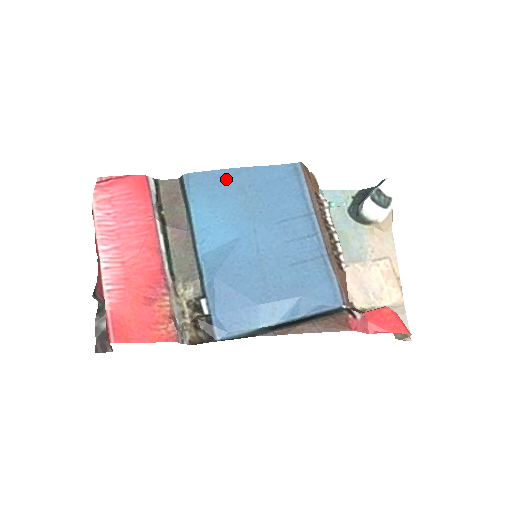
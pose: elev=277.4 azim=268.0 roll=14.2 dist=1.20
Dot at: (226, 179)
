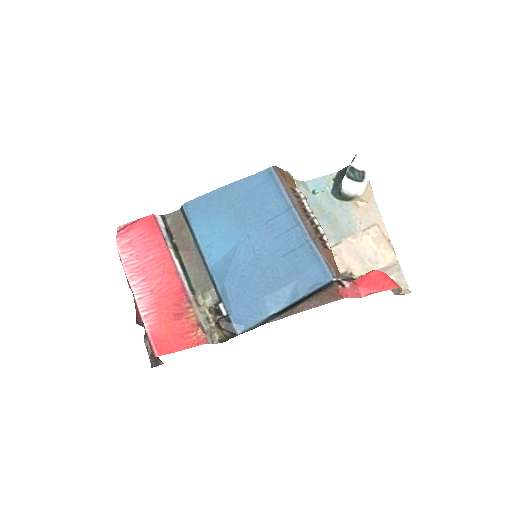
Dot at: (216, 199)
